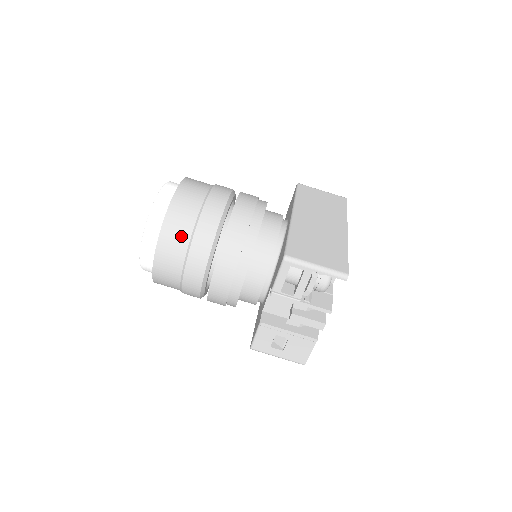
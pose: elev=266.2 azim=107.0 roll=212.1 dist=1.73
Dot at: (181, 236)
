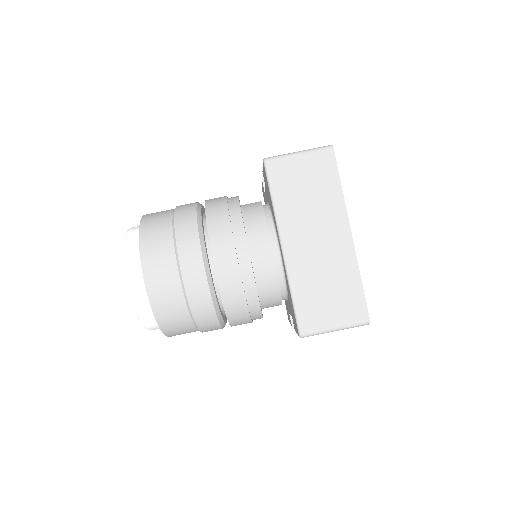
Dot at: (184, 326)
